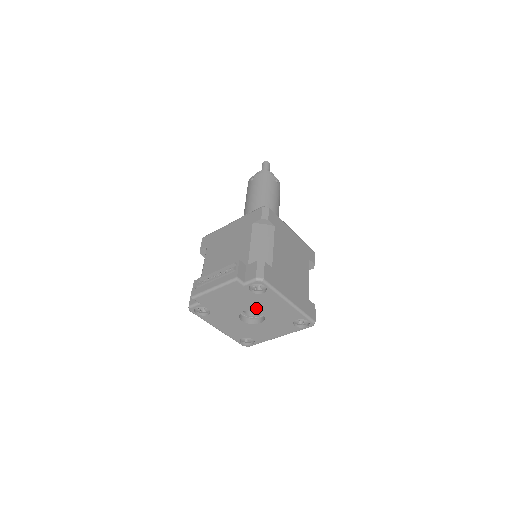
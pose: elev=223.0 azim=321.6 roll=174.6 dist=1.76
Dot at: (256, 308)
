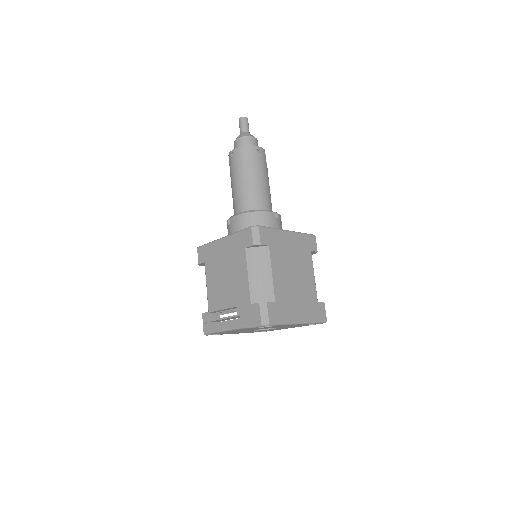
Dot at: occluded
